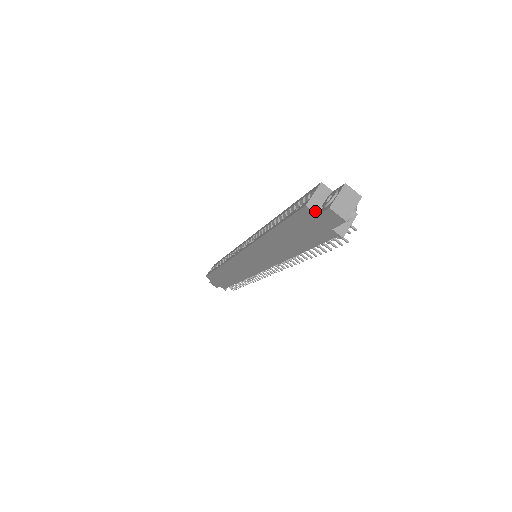
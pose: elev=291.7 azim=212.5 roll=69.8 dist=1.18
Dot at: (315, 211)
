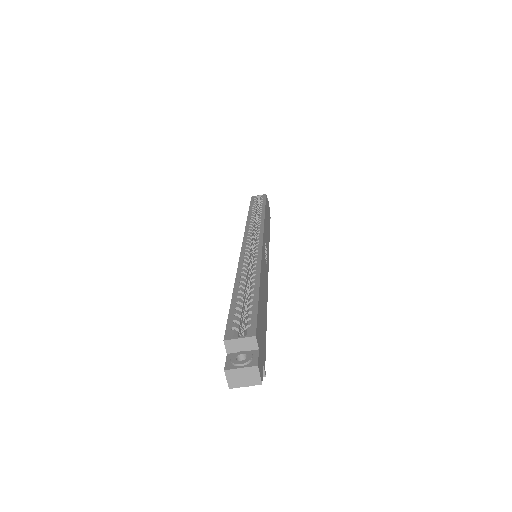
Dot at: (228, 350)
